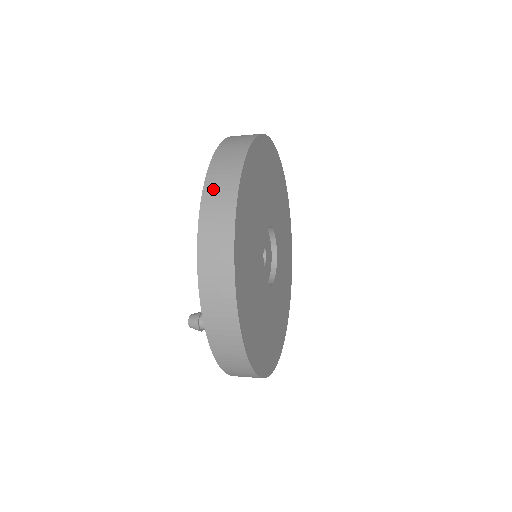
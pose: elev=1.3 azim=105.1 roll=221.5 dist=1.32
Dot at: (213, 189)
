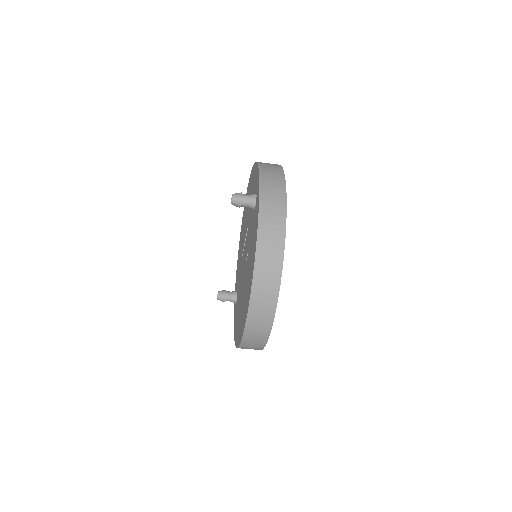
Dot at: occluded
